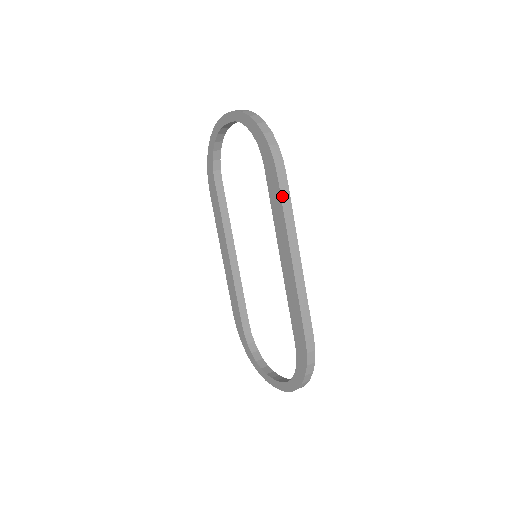
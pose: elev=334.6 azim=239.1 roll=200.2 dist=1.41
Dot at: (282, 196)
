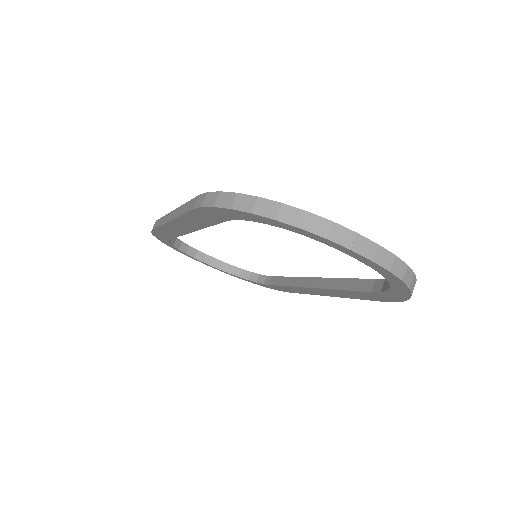
Dot at: (368, 299)
